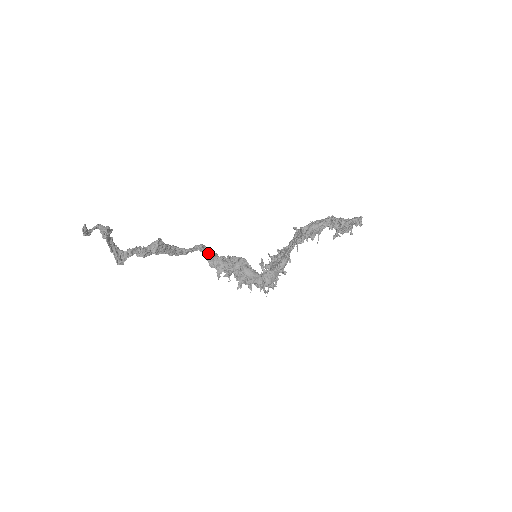
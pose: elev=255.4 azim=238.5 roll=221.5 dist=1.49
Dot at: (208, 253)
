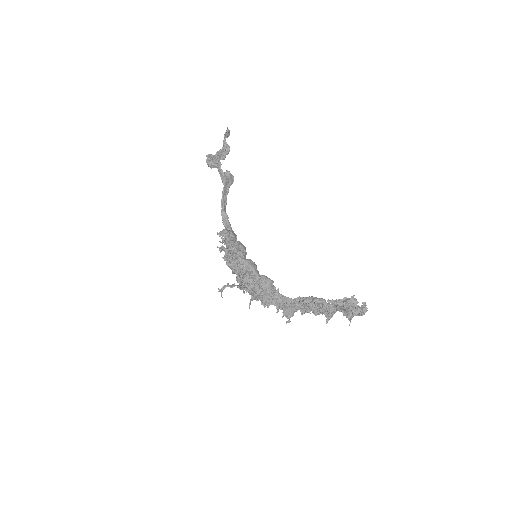
Dot at: occluded
